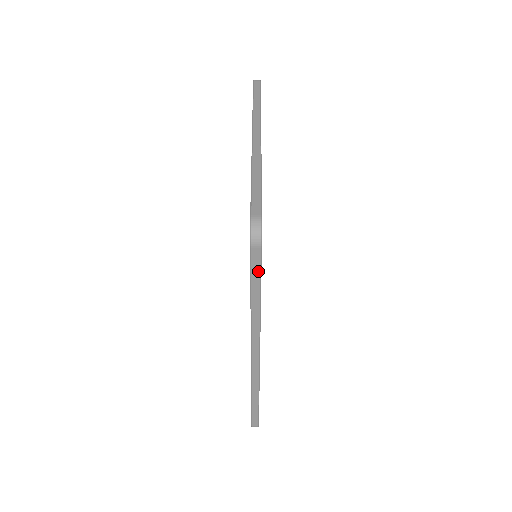
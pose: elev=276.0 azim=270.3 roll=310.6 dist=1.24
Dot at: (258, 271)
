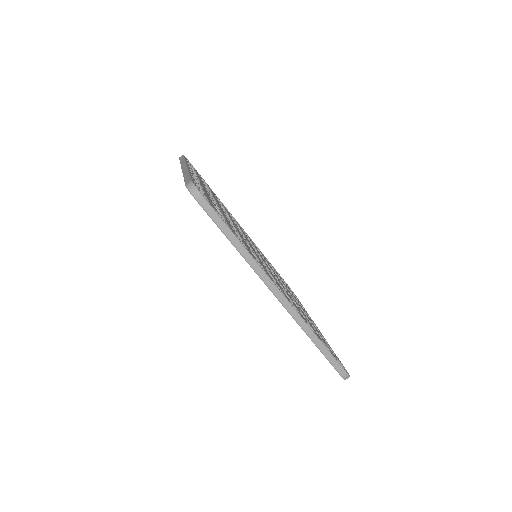
Dot at: (216, 216)
